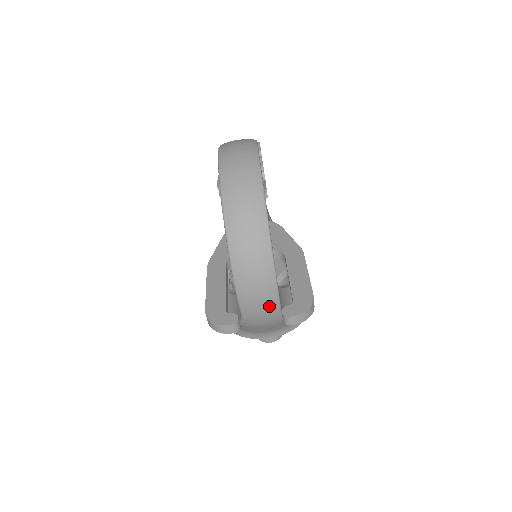
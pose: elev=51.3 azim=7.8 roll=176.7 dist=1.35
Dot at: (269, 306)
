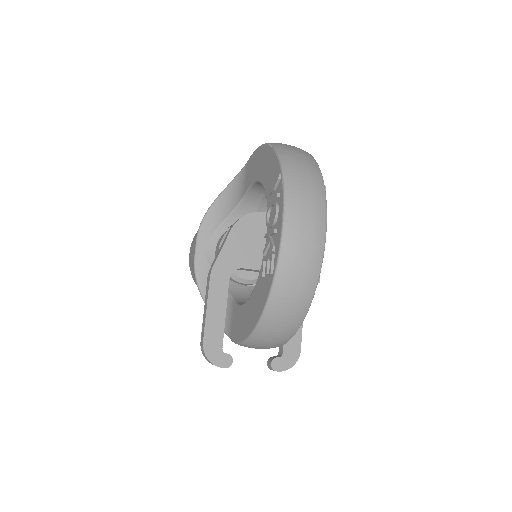
Dot at: occluded
